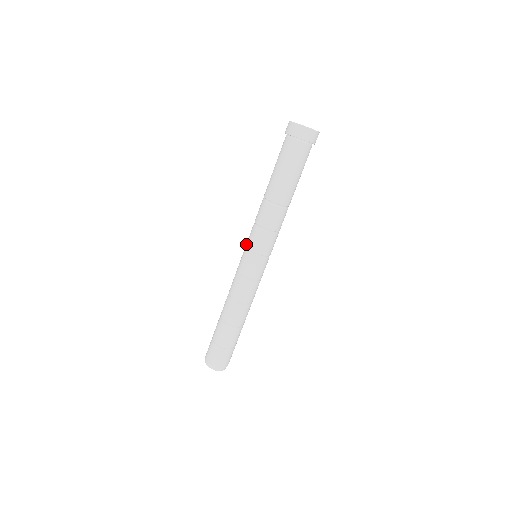
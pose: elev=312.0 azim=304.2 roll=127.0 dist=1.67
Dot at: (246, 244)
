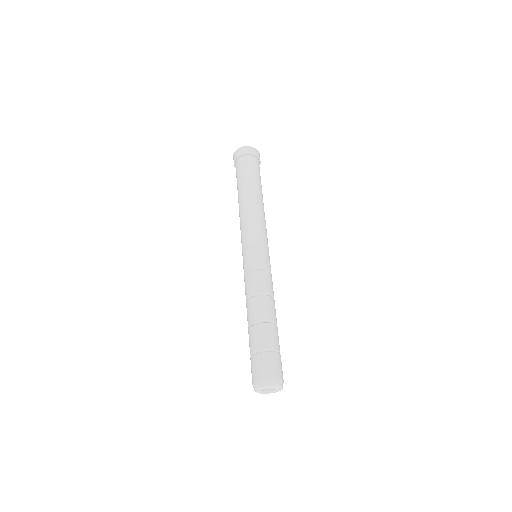
Dot at: (246, 244)
